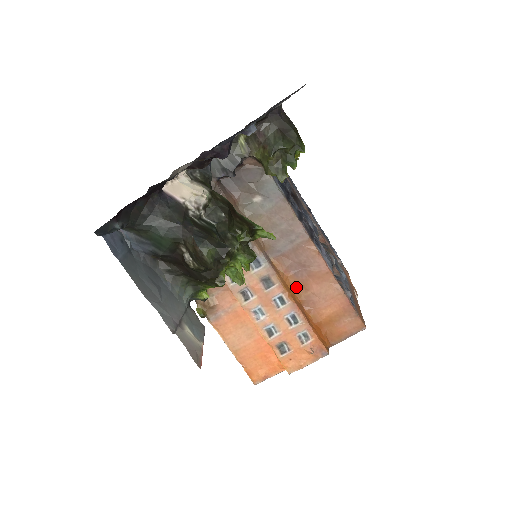
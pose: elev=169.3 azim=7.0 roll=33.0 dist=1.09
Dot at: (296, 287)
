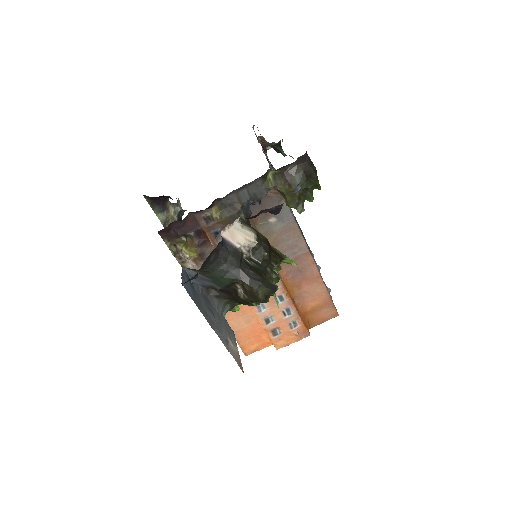
Dot at: (292, 286)
